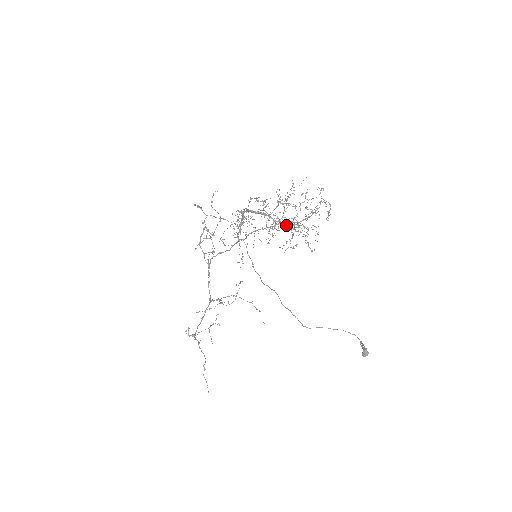
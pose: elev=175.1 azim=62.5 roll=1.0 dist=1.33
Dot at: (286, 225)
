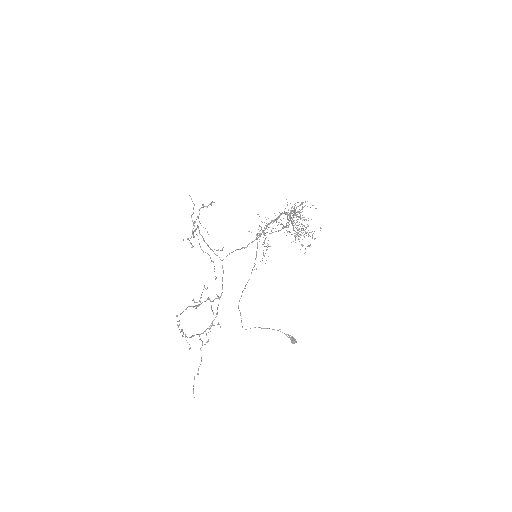
Dot at: (294, 230)
